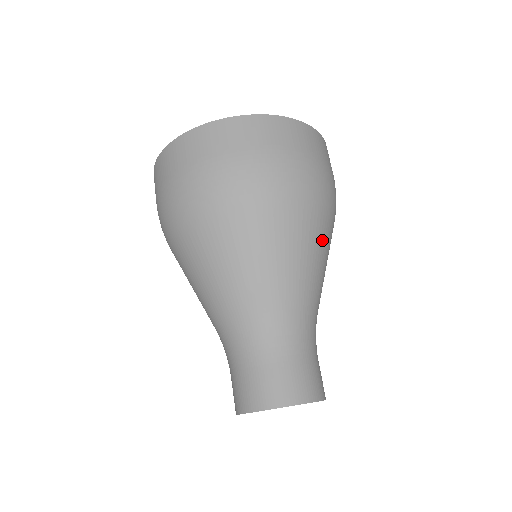
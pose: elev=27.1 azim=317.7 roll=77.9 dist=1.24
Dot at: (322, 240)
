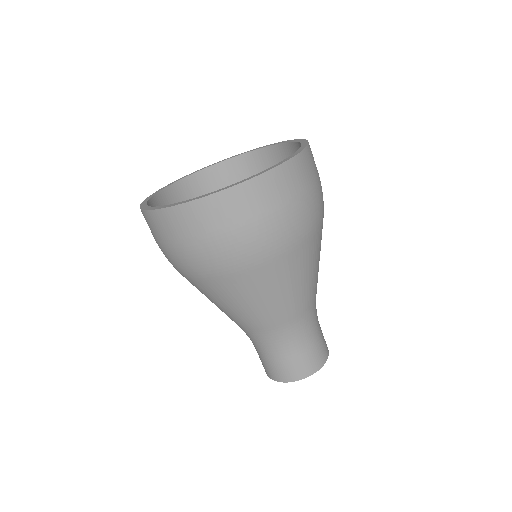
Dot at: occluded
